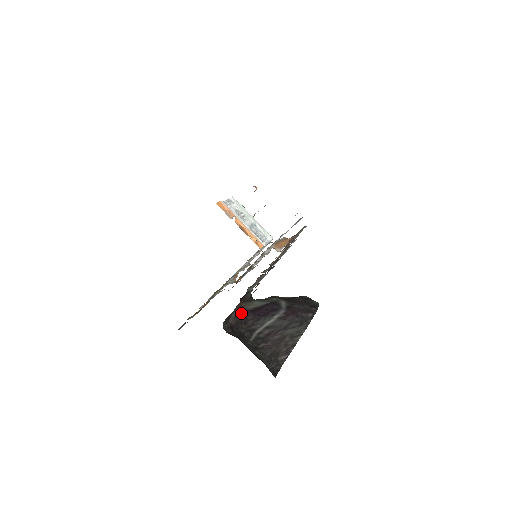
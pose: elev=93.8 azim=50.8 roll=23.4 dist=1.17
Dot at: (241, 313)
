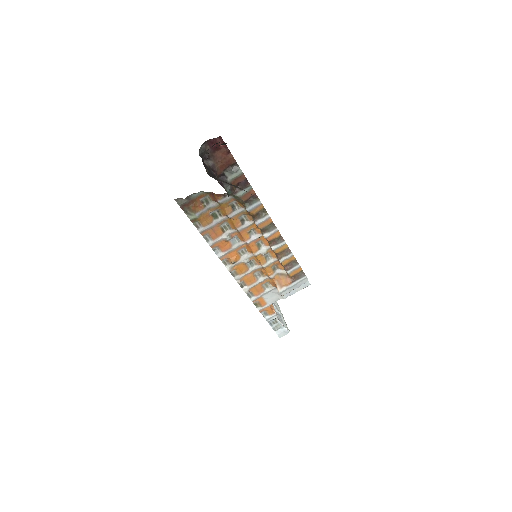
Dot at: (214, 174)
